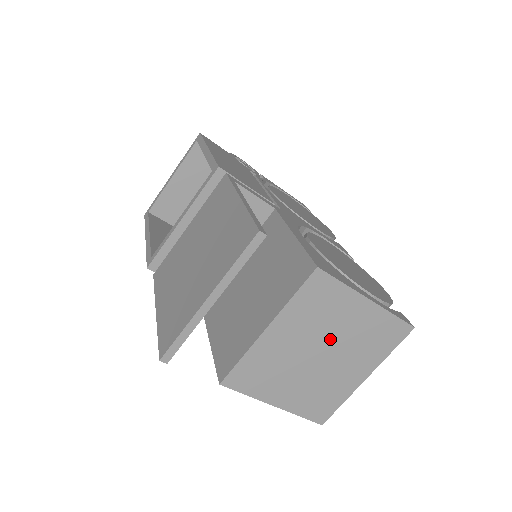
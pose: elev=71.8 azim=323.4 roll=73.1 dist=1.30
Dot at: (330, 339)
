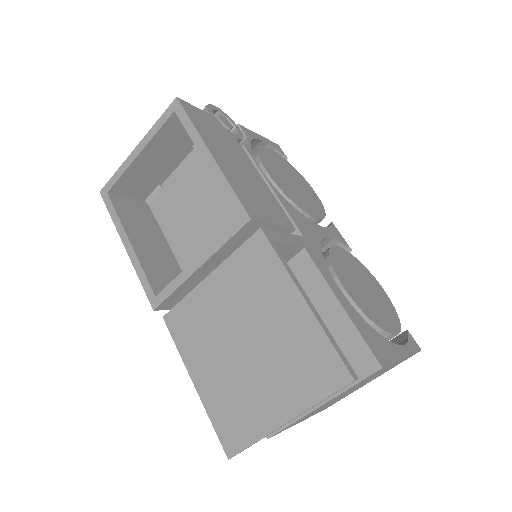
Dot at: occluded
